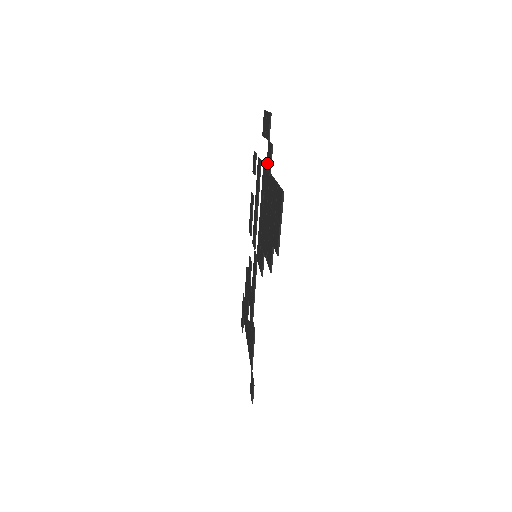
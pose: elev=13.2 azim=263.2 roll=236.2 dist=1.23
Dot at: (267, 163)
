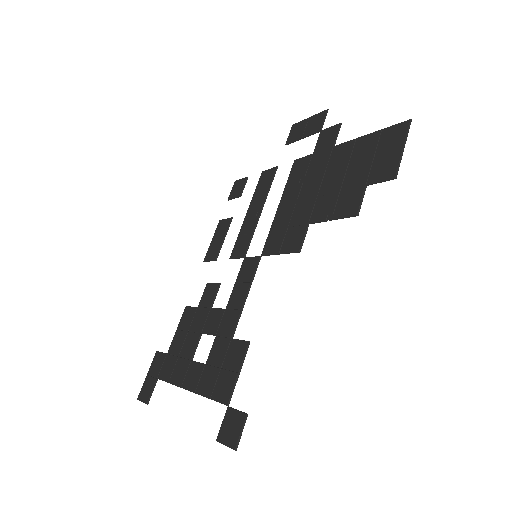
Dot at: (319, 146)
